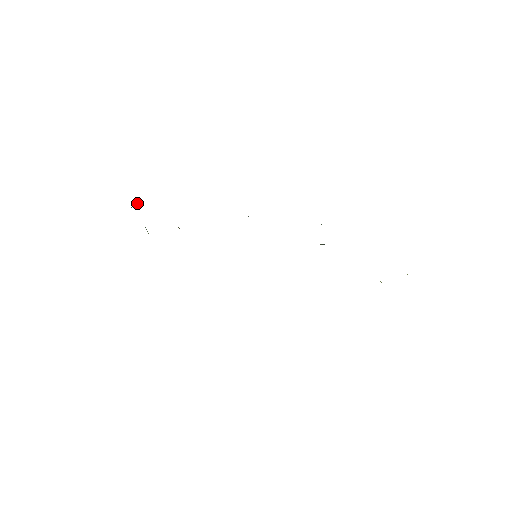
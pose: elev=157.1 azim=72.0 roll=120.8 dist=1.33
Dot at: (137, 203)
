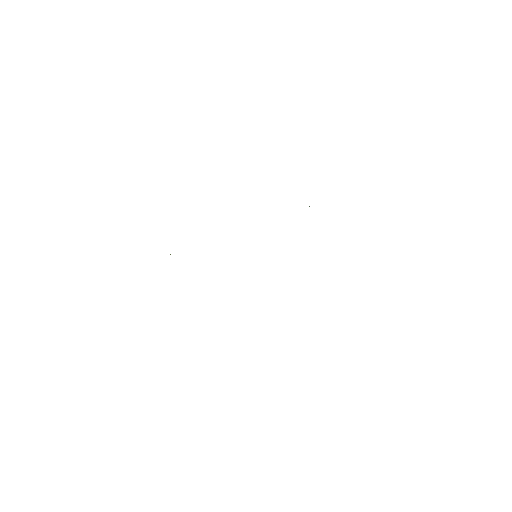
Dot at: occluded
